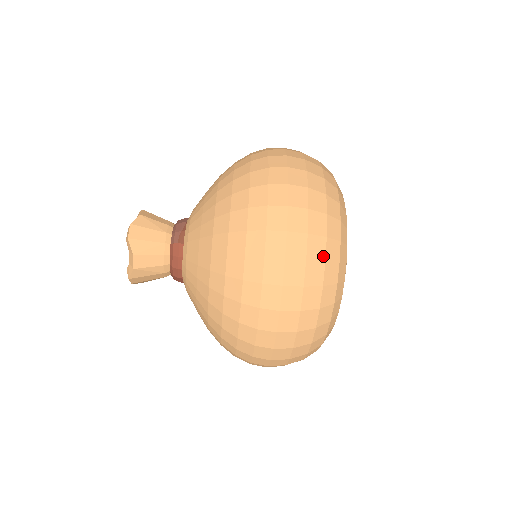
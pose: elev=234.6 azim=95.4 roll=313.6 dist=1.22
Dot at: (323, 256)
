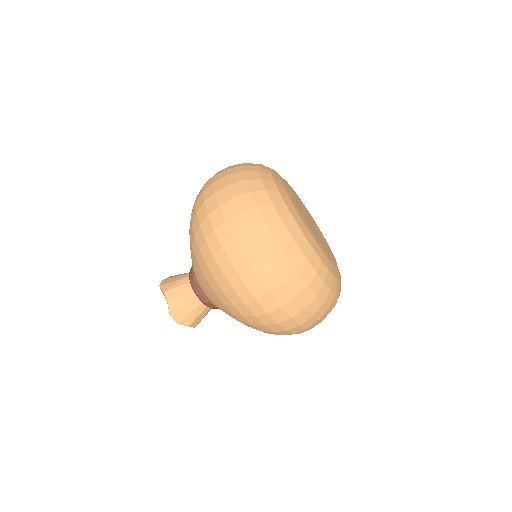
Dot at: (313, 296)
